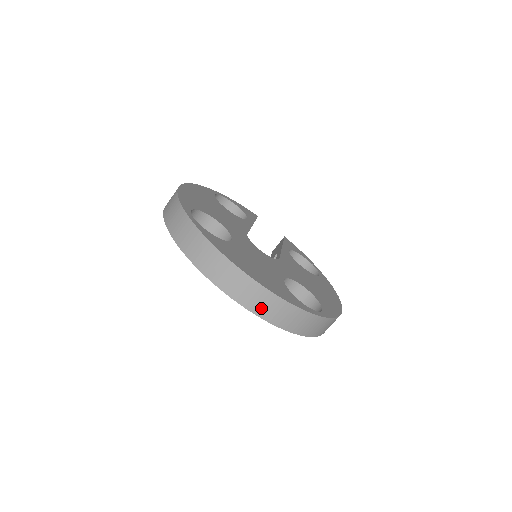
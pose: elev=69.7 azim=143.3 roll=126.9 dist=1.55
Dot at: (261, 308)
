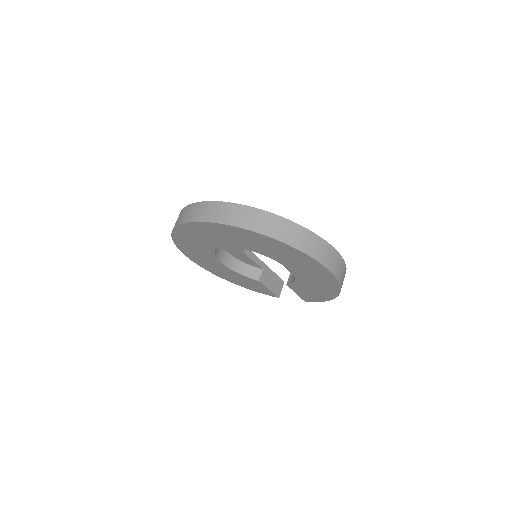
Dot at: (224, 217)
